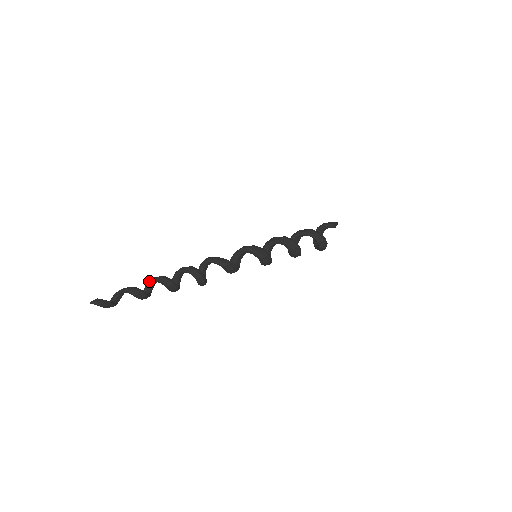
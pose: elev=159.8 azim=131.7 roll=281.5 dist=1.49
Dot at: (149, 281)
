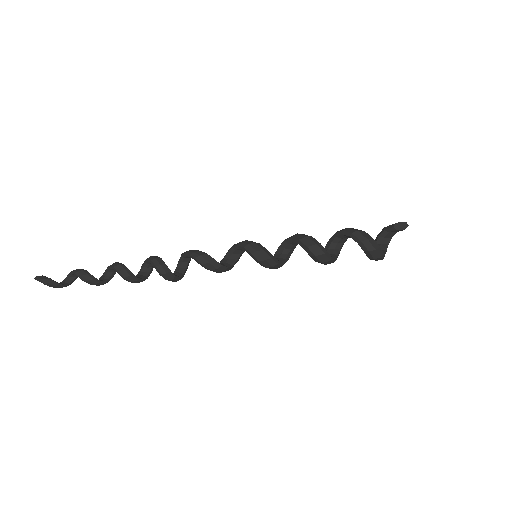
Dot at: (107, 268)
